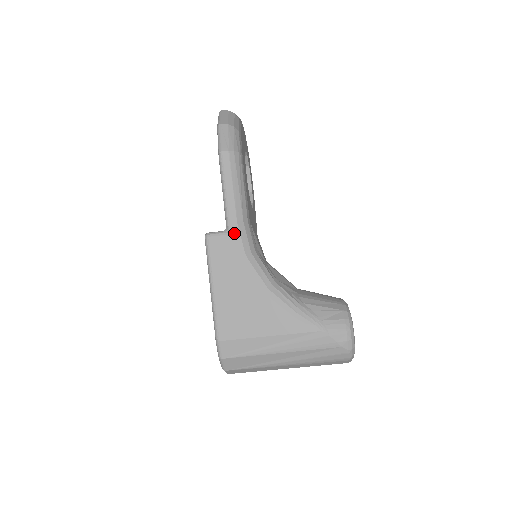
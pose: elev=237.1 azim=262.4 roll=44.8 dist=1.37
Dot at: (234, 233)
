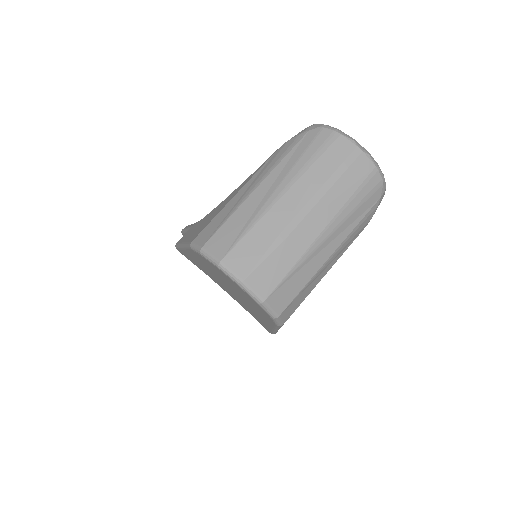
Dot at: occluded
